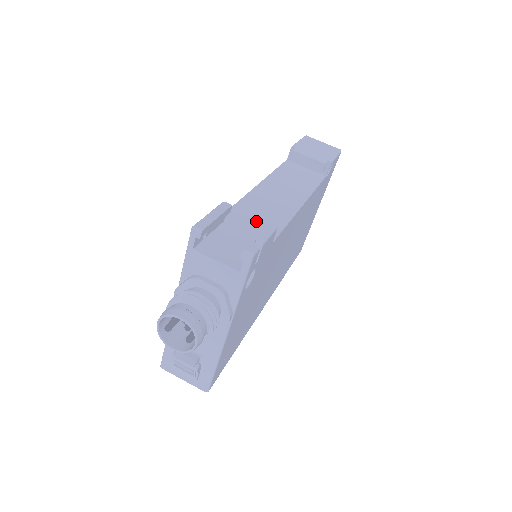
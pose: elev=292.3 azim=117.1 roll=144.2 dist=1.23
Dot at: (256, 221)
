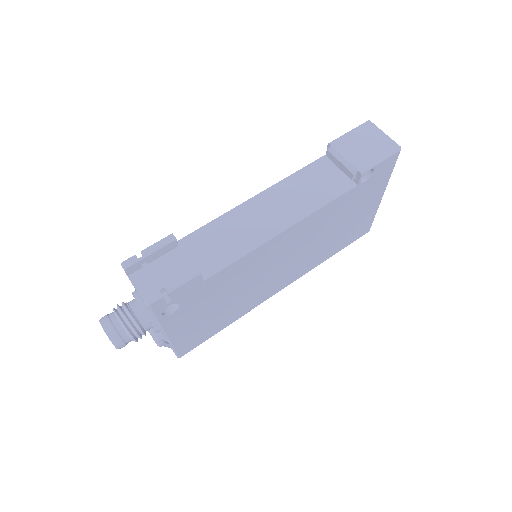
Dot at: (210, 250)
